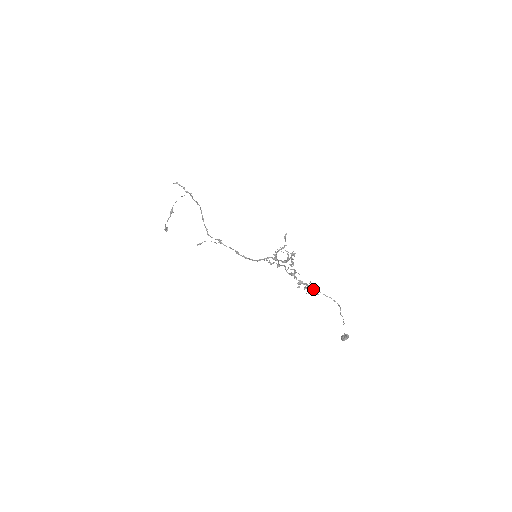
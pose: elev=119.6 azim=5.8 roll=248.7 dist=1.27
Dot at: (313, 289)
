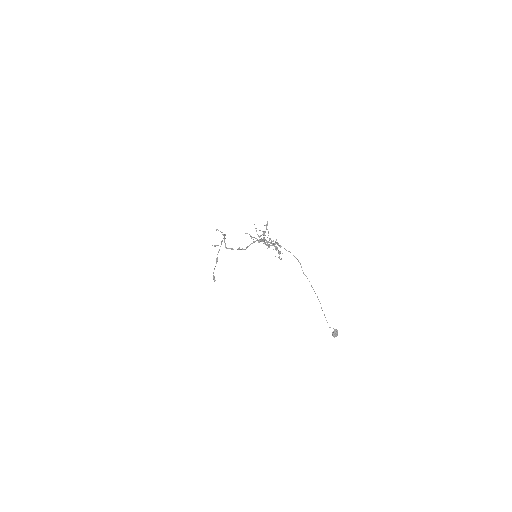
Dot at: (275, 243)
